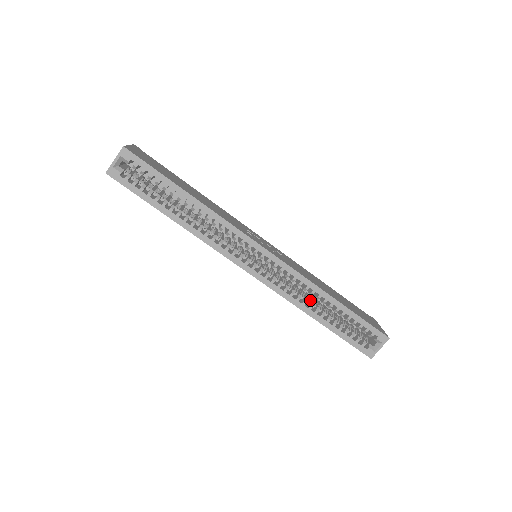
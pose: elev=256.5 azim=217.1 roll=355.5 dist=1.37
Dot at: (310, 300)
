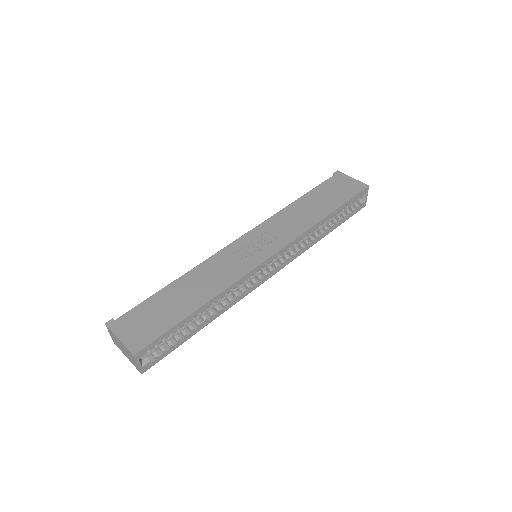
Dot at: occluded
